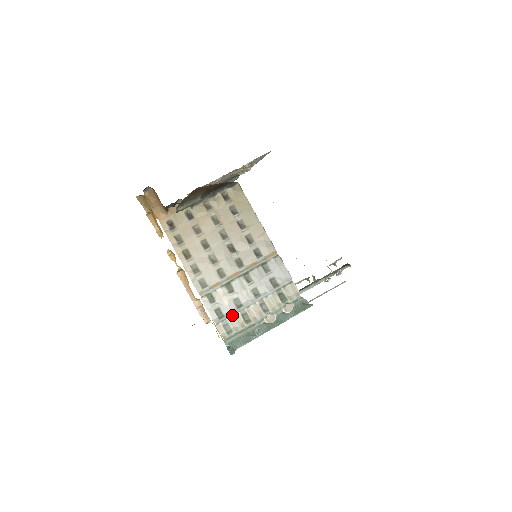
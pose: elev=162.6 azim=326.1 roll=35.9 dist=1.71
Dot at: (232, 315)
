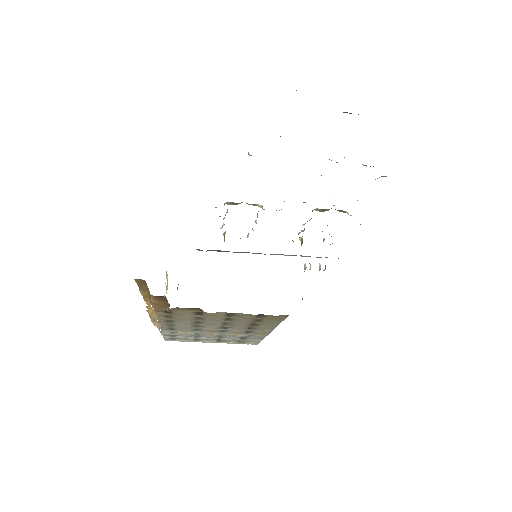
Dot at: (184, 338)
